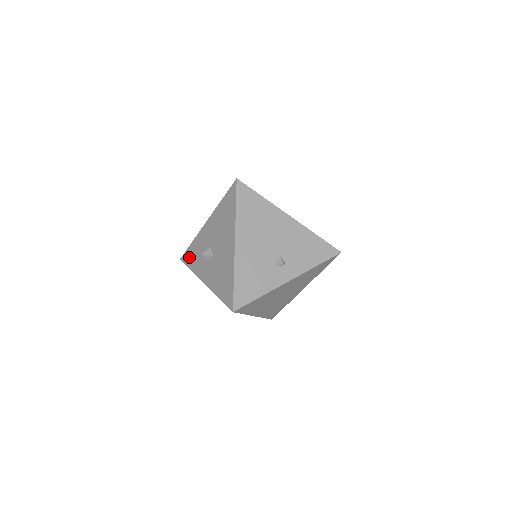
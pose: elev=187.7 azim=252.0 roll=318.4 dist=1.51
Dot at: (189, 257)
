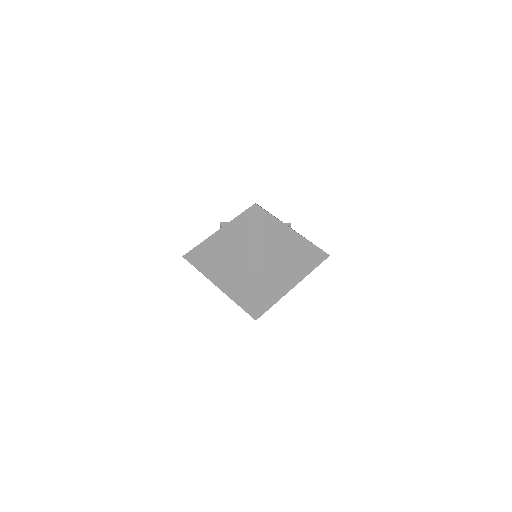
Dot at: occluded
